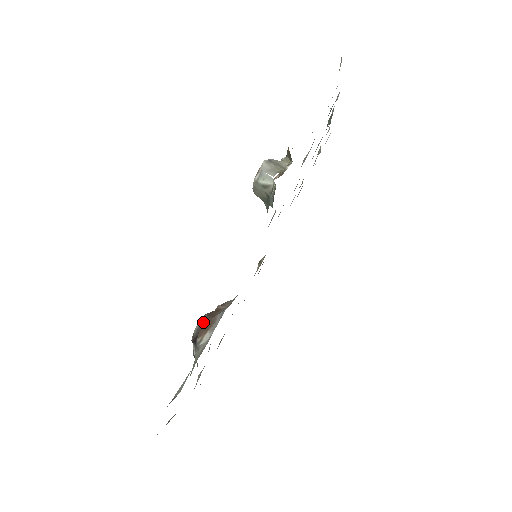
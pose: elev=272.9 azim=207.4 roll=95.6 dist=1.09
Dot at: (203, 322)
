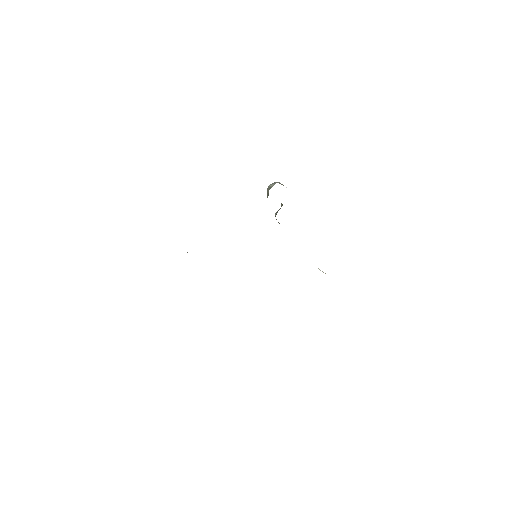
Dot at: occluded
